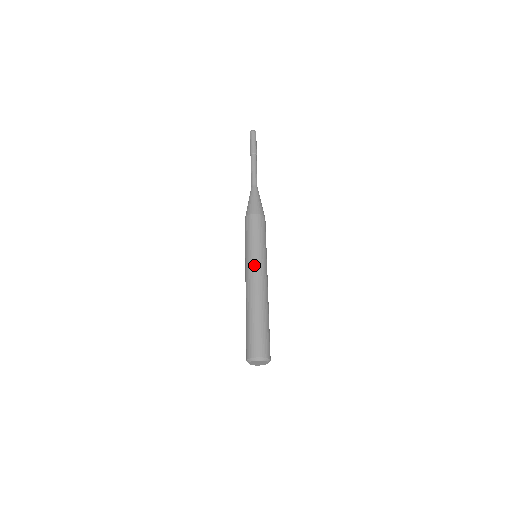
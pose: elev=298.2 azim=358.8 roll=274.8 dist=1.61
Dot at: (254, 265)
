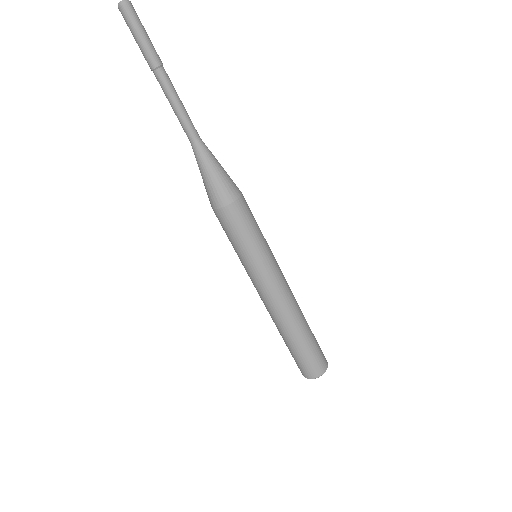
Dot at: (267, 282)
